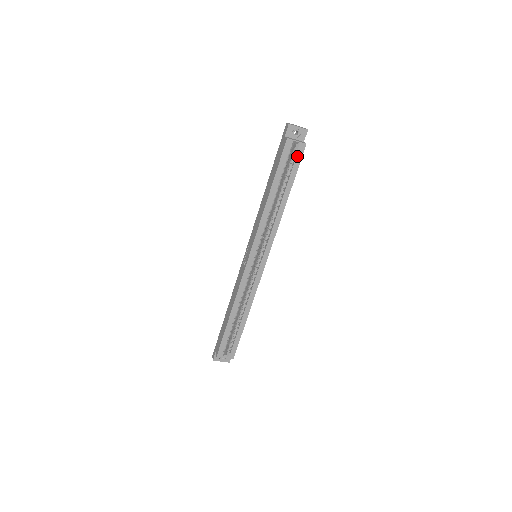
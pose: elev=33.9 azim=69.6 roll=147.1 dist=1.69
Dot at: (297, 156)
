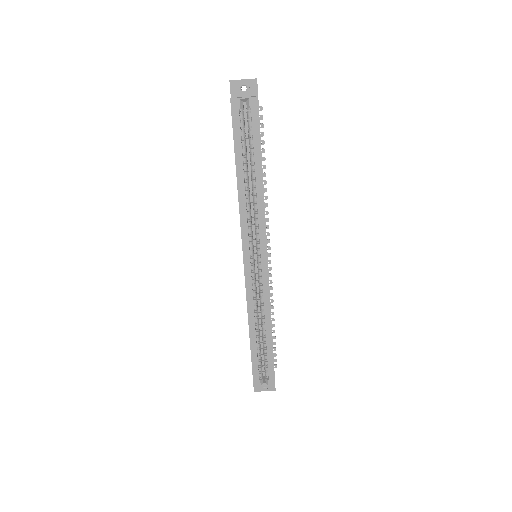
Dot at: (252, 116)
